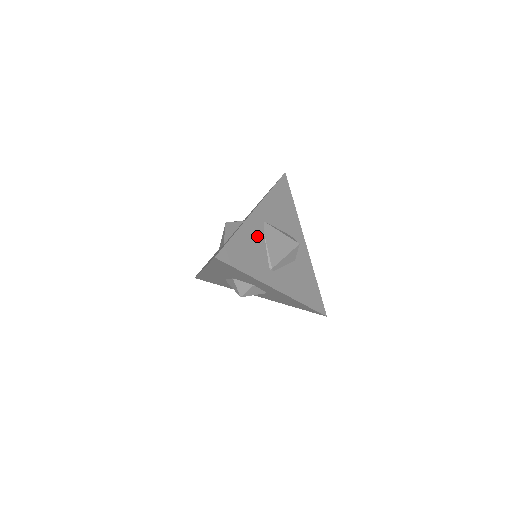
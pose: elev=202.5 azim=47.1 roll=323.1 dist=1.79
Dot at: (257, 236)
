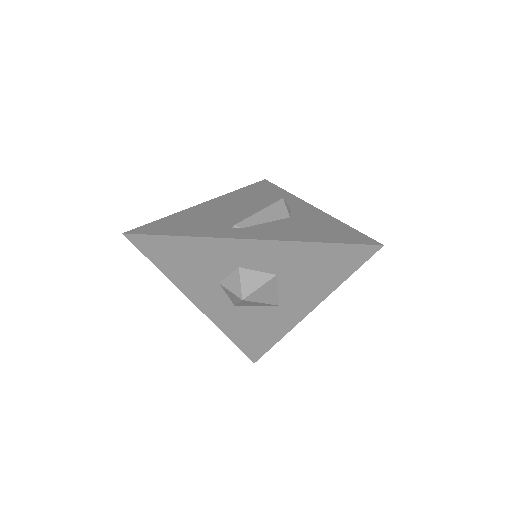
Dot at: (209, 214)
